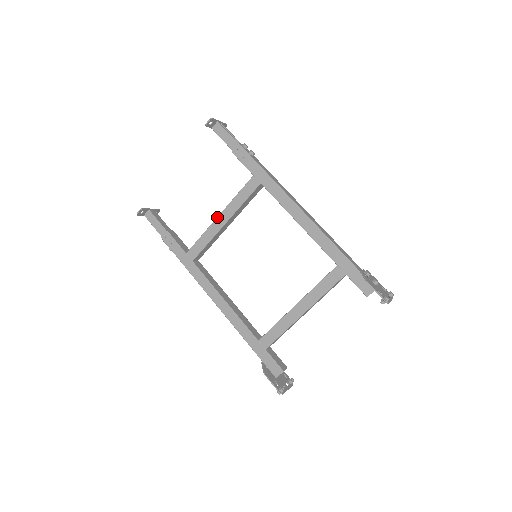
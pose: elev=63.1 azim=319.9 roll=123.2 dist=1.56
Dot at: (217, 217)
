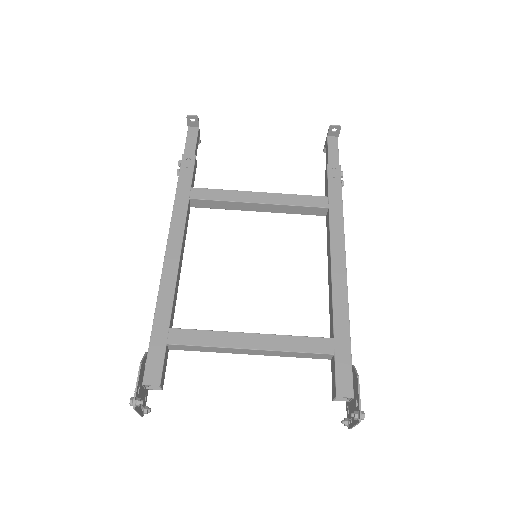
Dot at: occluded
